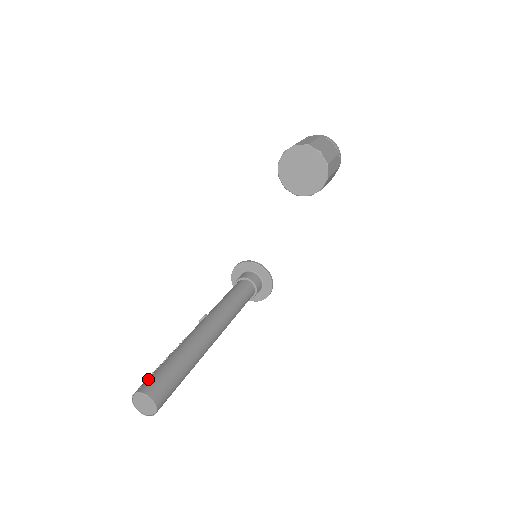
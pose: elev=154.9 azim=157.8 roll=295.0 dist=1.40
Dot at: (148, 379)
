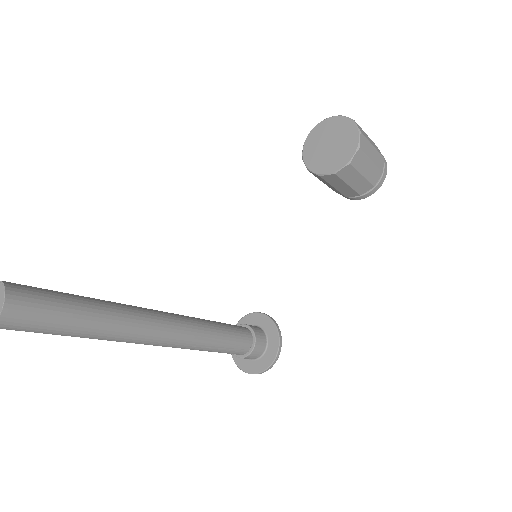
Dot at: occluded
